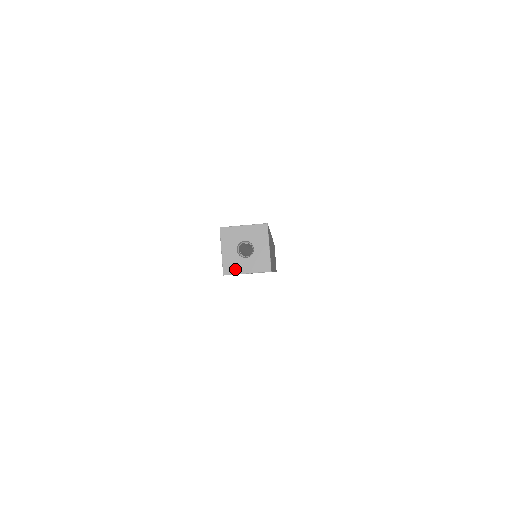
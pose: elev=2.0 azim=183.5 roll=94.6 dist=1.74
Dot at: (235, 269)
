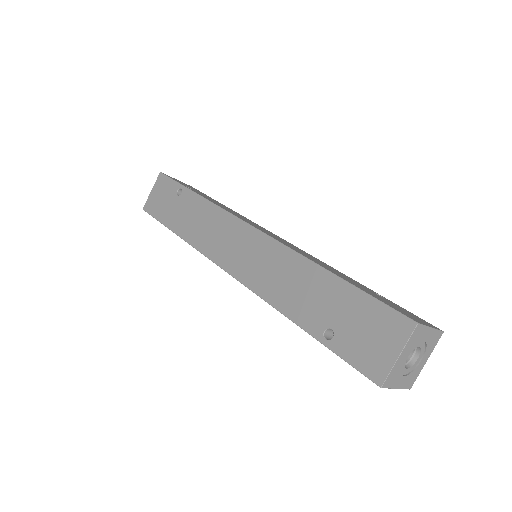
Dot at: (393, 382)
